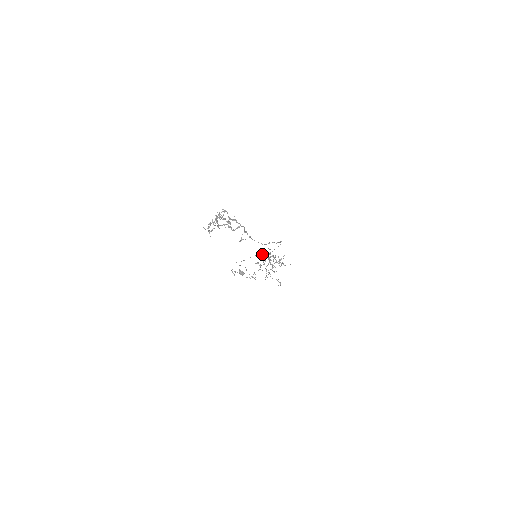
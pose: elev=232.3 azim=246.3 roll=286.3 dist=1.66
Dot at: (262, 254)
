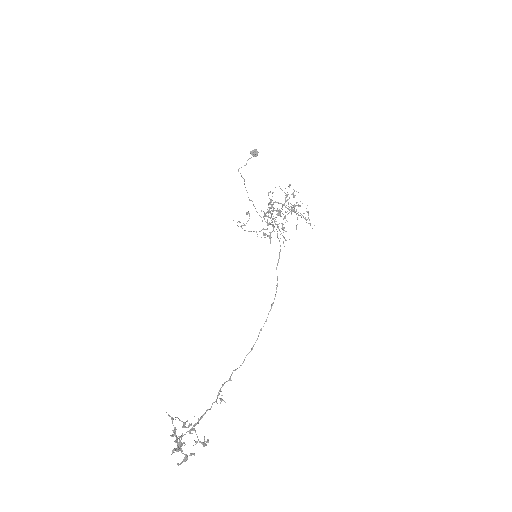
Dot at: (264, 214)
